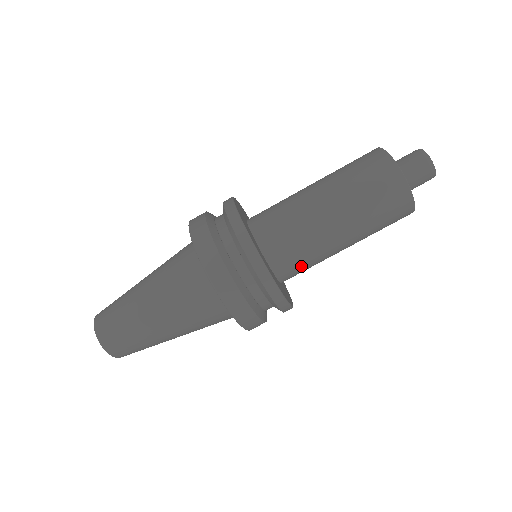
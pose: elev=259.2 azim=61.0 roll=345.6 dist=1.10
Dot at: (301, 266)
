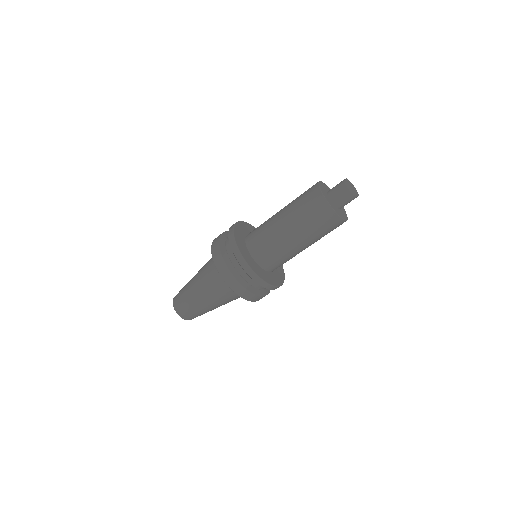
Dot at: (277, 261)
